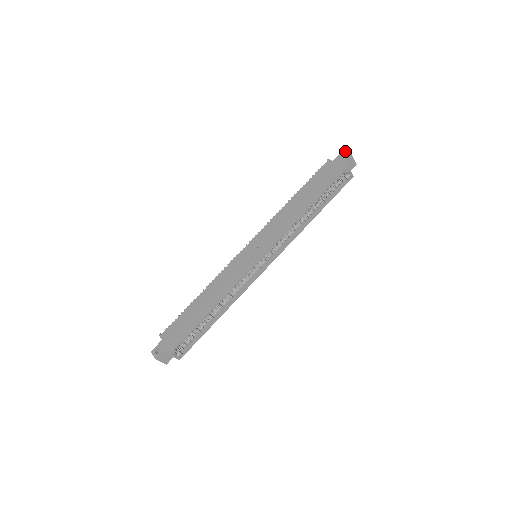
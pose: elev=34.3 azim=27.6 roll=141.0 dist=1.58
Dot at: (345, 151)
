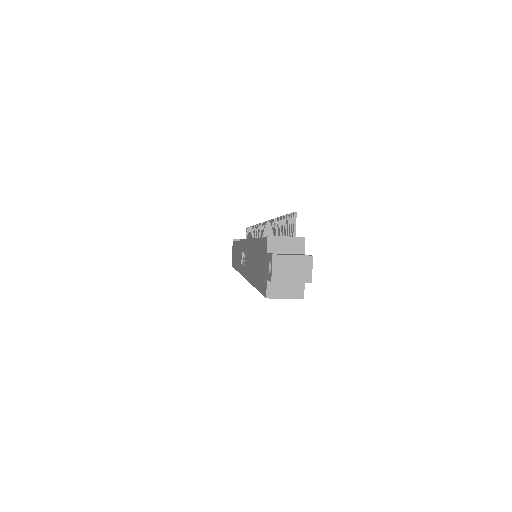
Dot at: (271, 262)
